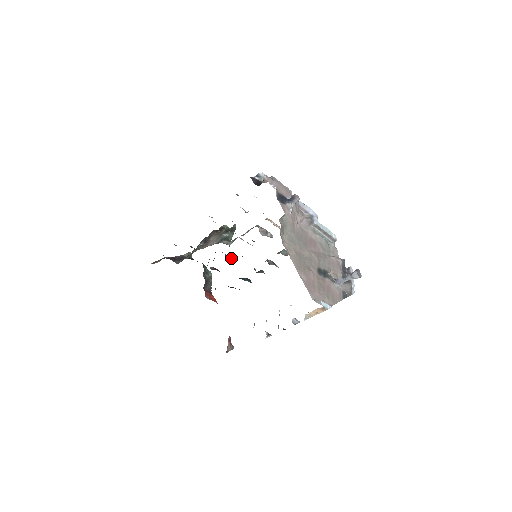
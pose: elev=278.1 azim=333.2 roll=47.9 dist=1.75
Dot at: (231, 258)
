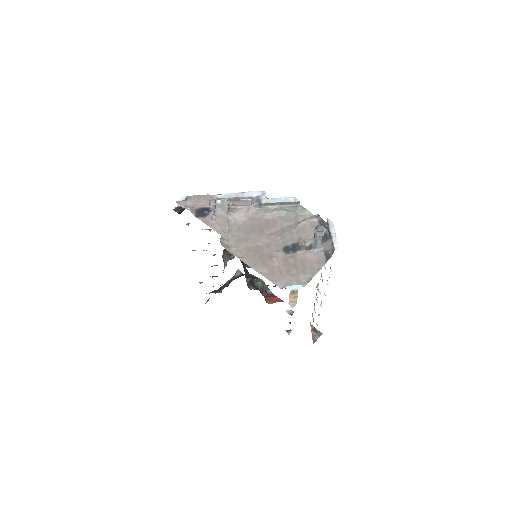
Dot at: occluded
